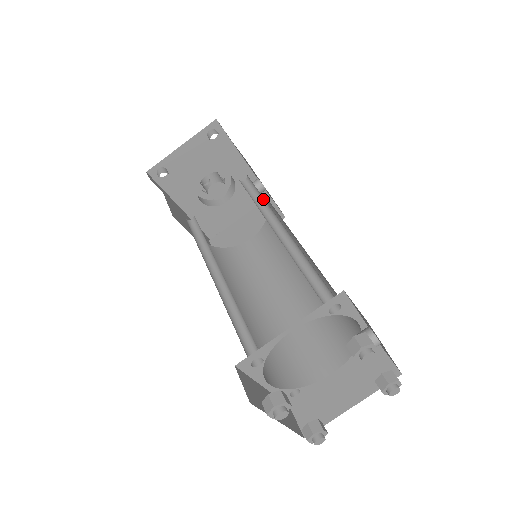
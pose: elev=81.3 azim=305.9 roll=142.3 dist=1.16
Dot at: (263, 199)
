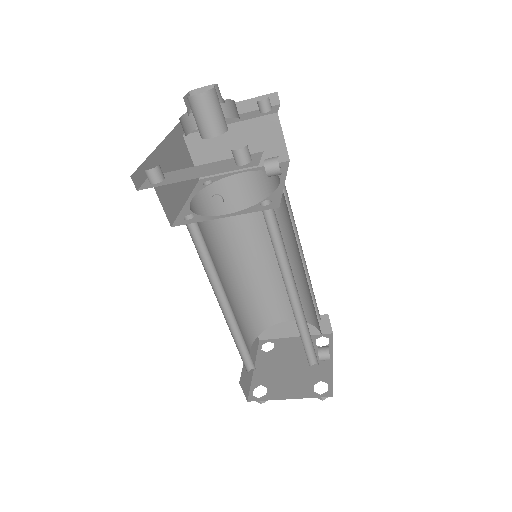
Dot at: (284, 246)
